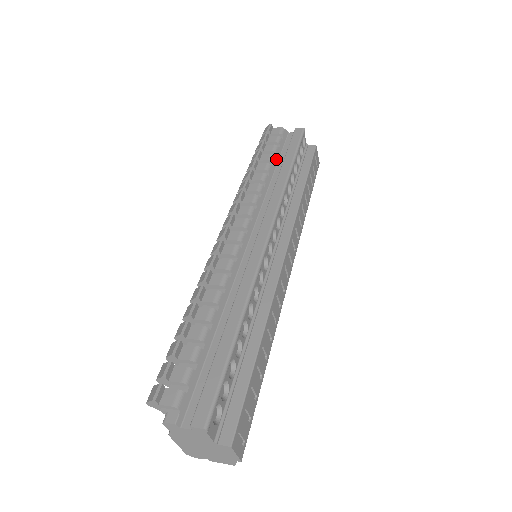
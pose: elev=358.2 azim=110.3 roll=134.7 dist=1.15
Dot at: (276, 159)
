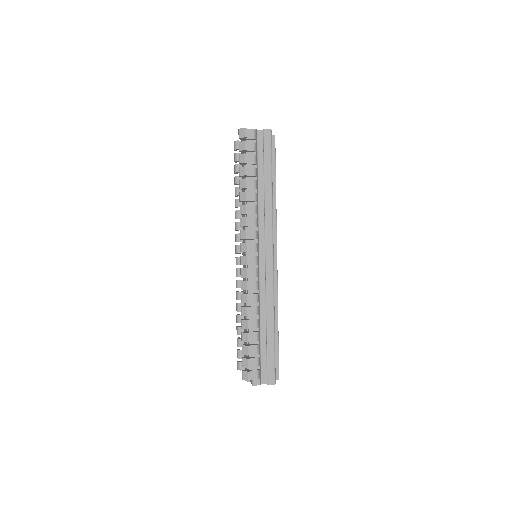
Dot at: (257, 170)
